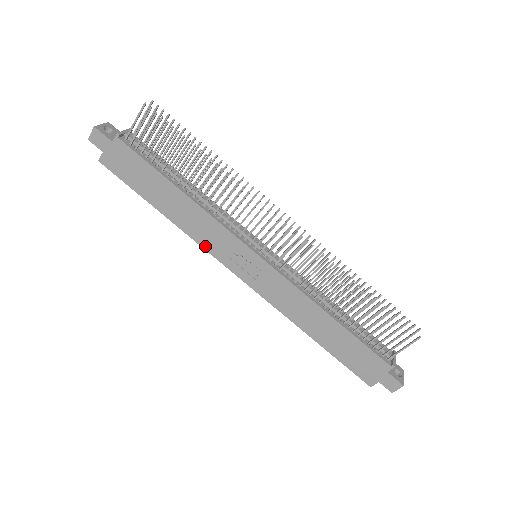
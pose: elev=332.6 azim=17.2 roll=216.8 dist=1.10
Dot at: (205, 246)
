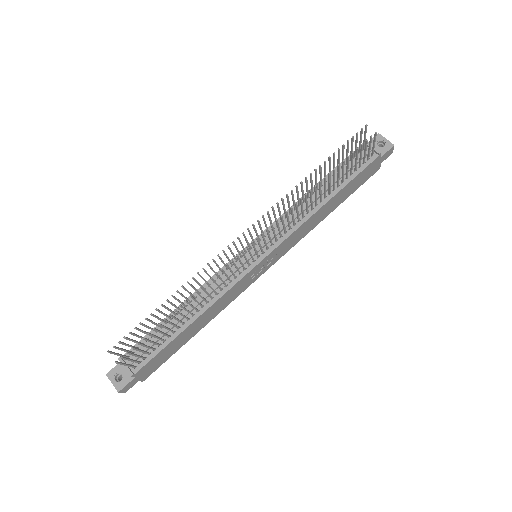
Dot at: (236, 297)
